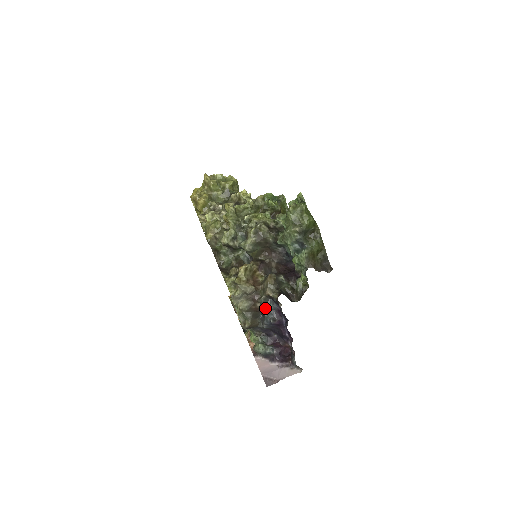
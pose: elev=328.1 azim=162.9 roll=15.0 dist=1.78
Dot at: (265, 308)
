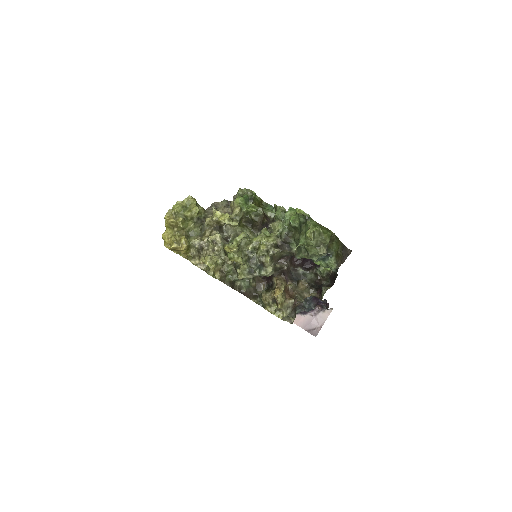
Dot at: occluded
